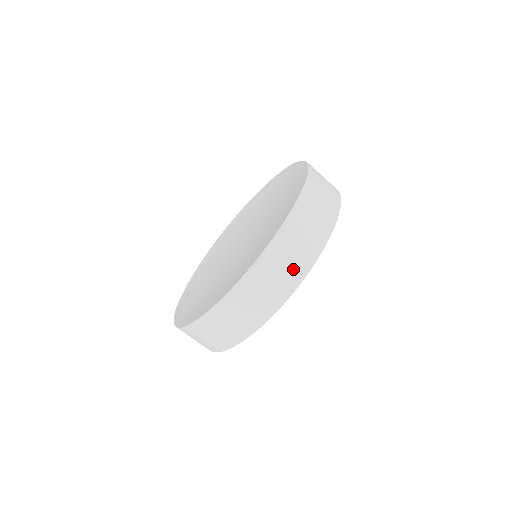
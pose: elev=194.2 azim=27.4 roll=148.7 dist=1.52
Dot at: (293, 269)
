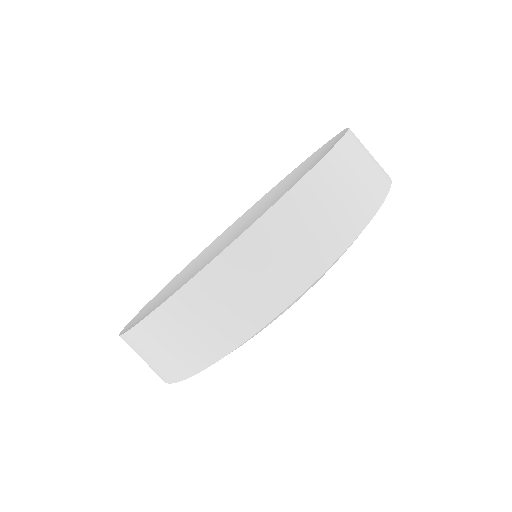
Dot at: (372, 179)
